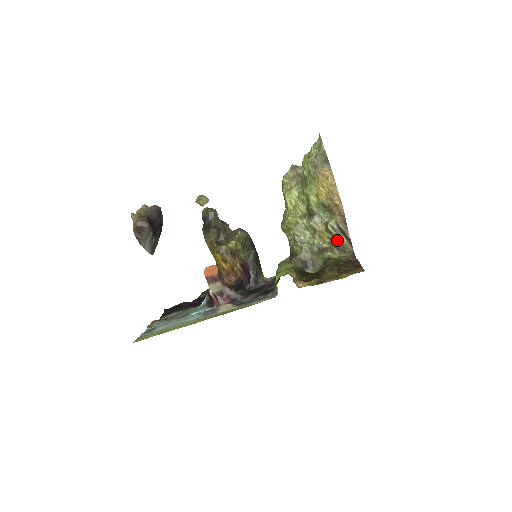
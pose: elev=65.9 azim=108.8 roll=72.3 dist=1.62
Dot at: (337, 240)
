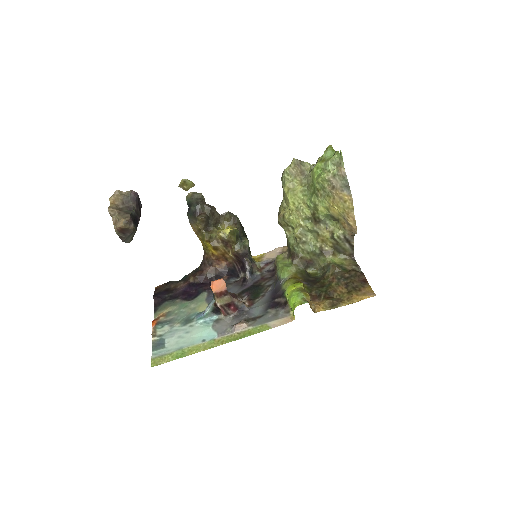
Dot at: (340, 246)
